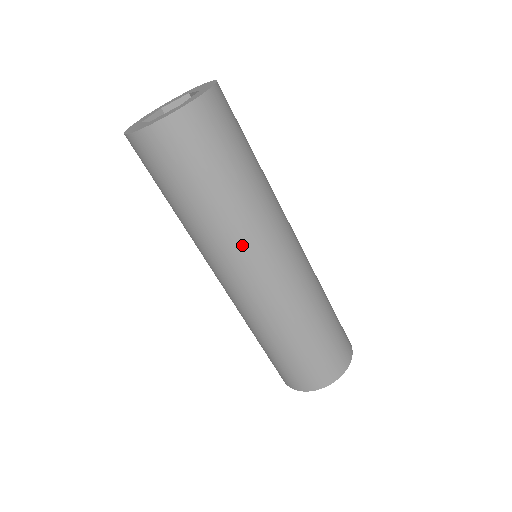
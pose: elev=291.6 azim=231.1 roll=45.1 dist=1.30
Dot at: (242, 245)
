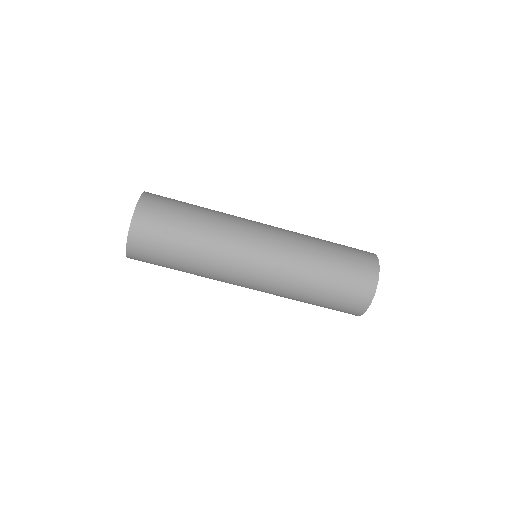
Dot at: (234, 234)
